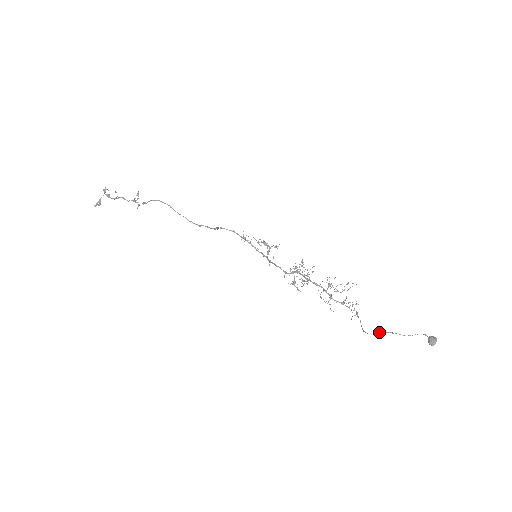
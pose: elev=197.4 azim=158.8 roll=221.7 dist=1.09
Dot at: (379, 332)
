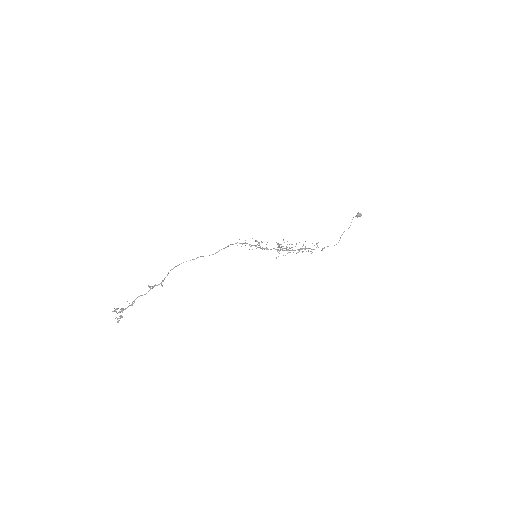
Dot at: (340, 238)
